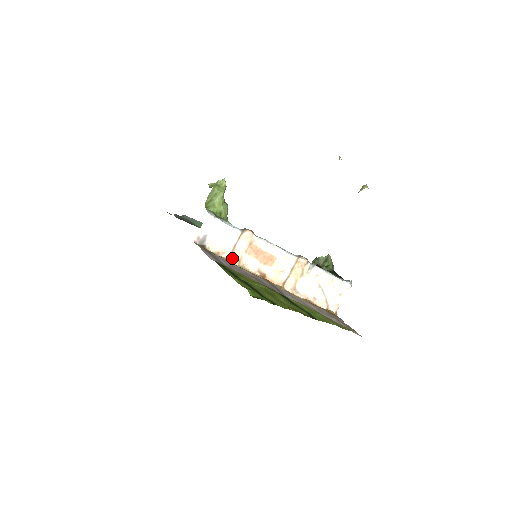
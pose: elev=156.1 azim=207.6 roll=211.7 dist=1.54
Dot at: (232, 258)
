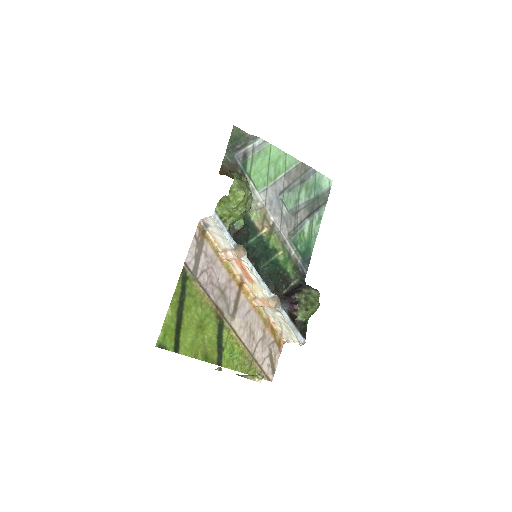
Dot at: (222, 255)
